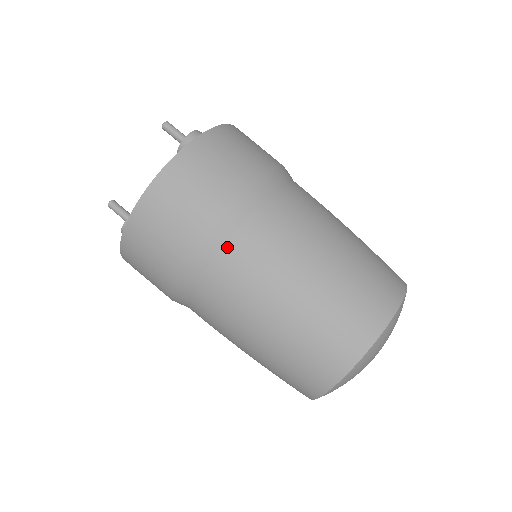
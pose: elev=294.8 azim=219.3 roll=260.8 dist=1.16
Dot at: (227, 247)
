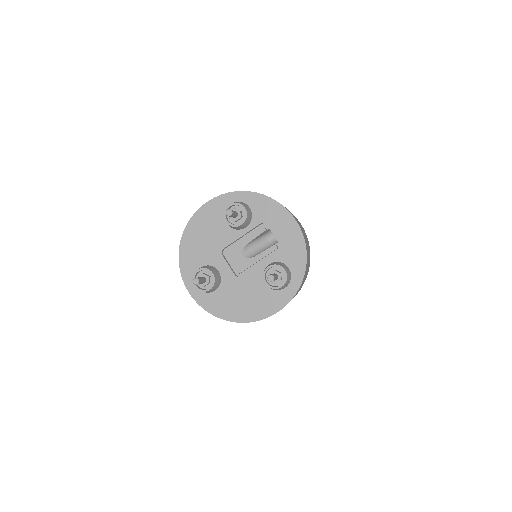
Dot at: occluded
